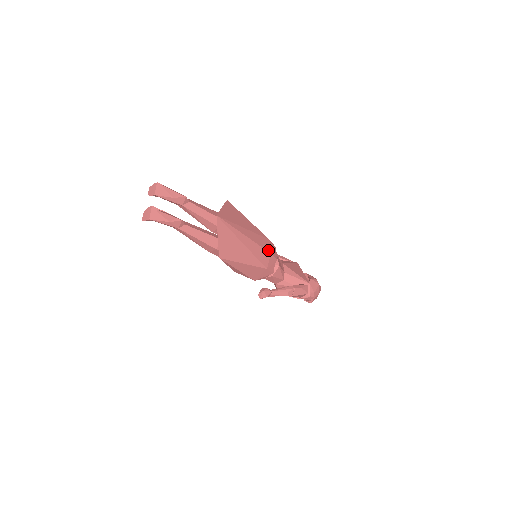
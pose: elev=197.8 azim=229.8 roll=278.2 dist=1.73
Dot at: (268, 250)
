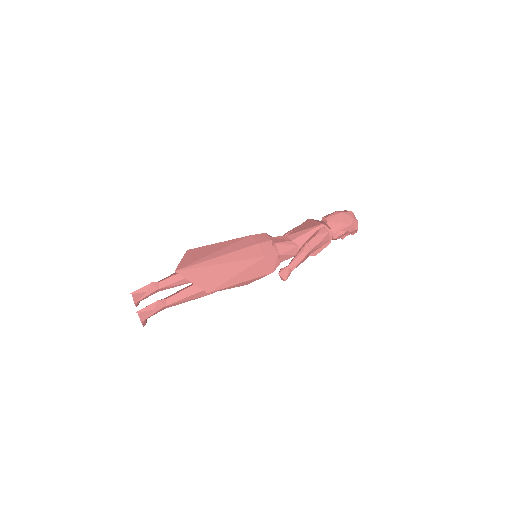
Dot at: (253, 244)
